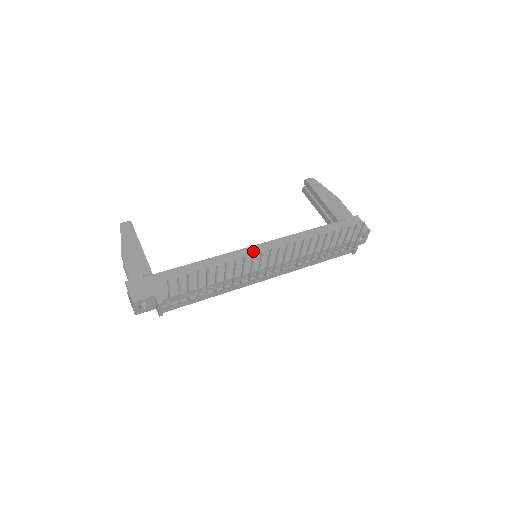
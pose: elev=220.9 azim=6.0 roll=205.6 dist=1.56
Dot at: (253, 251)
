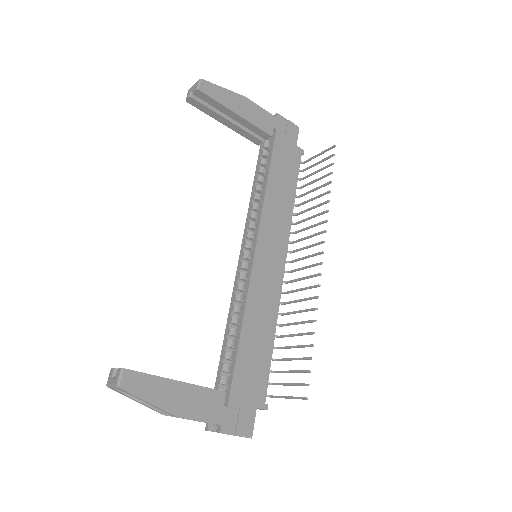
Dot at: (261, 258)
